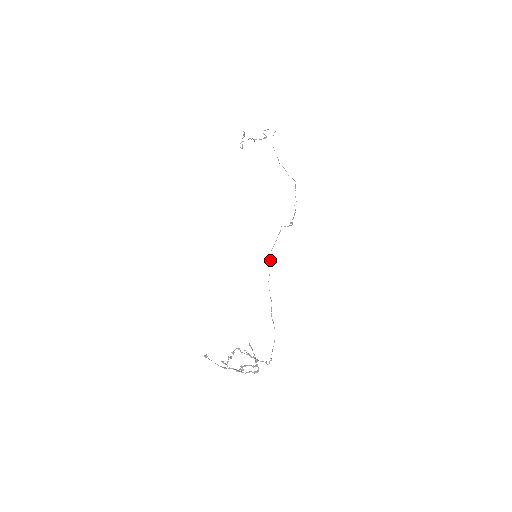
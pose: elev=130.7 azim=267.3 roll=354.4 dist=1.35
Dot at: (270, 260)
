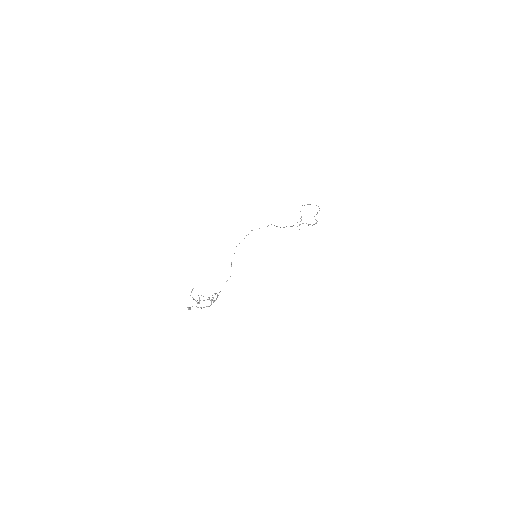
Dot at: occluded
